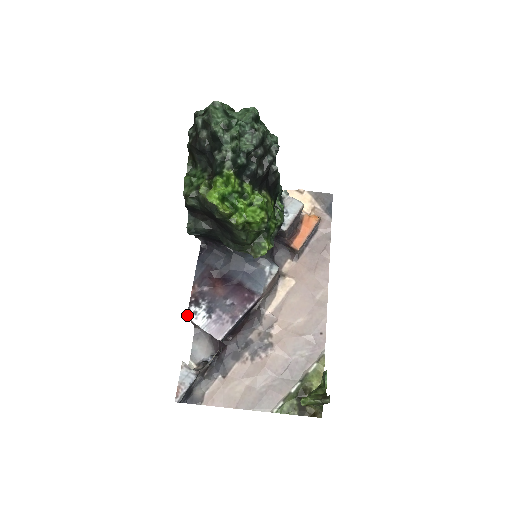
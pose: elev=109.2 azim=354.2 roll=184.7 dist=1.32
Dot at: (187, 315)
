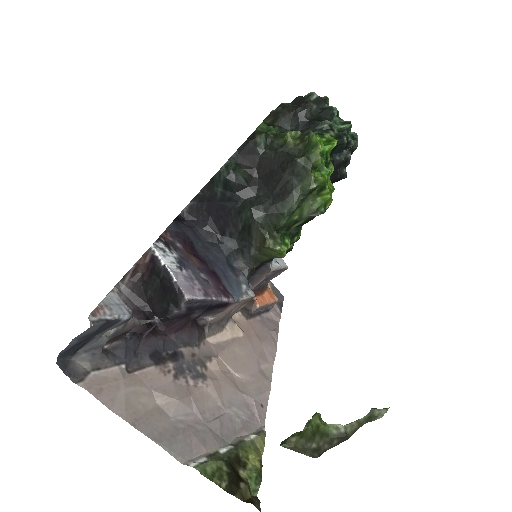
Dot at: (154, 243)
